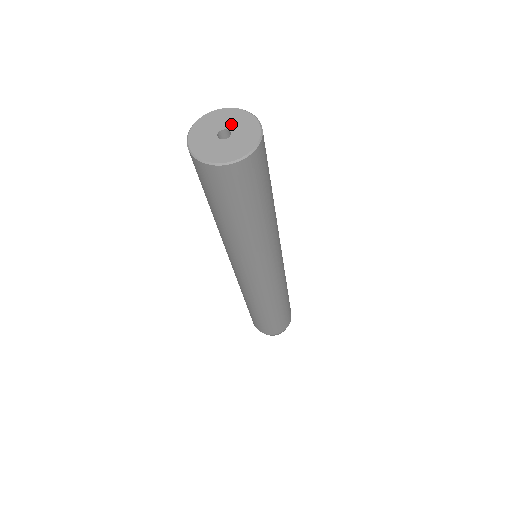
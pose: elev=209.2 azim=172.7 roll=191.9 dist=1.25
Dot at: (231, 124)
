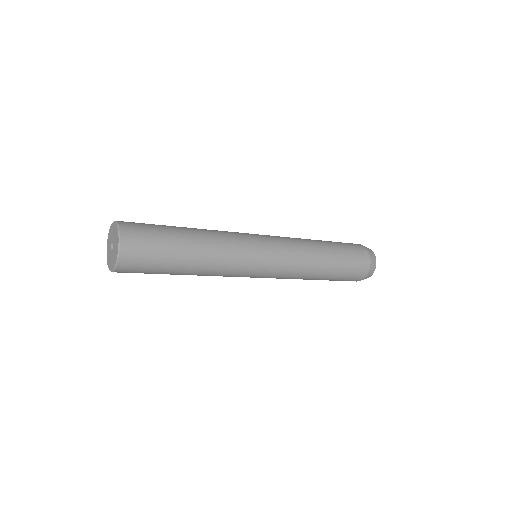
Dot at: (113, 237)
